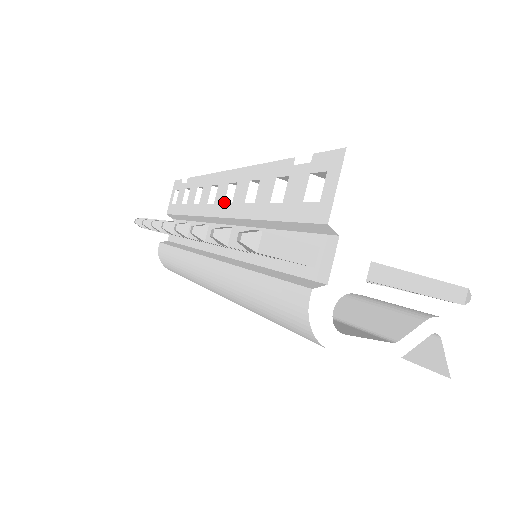
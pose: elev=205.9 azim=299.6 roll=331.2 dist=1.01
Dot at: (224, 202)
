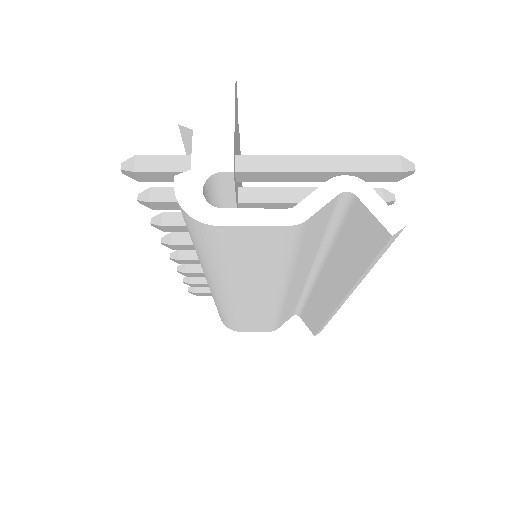
Dot at: occluded
